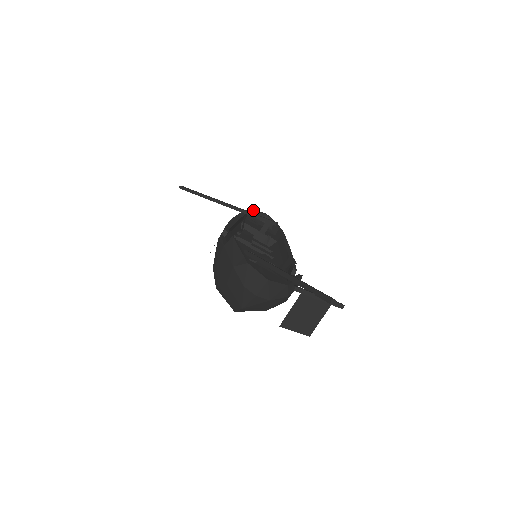
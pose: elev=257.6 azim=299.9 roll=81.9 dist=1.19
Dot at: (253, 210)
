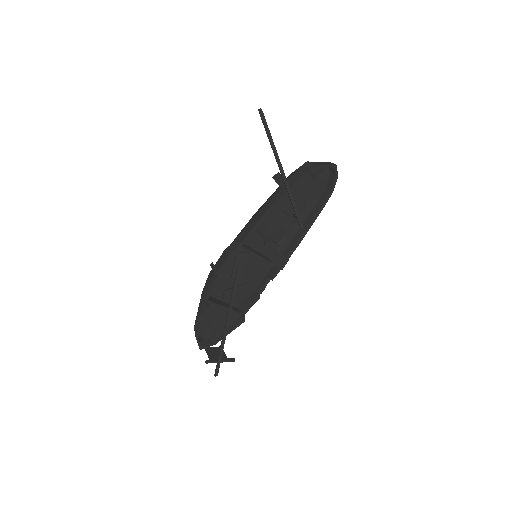
Dot at: (318, 168)
